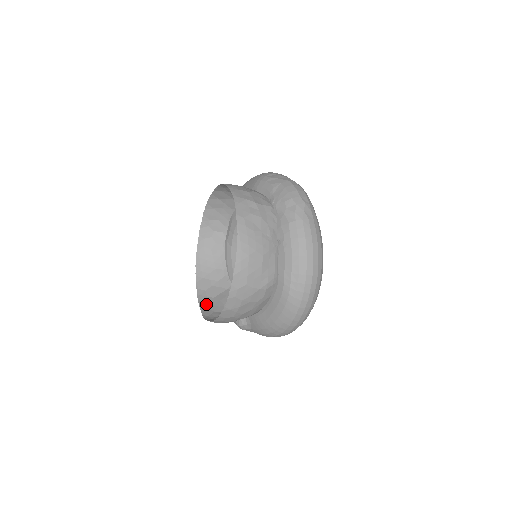
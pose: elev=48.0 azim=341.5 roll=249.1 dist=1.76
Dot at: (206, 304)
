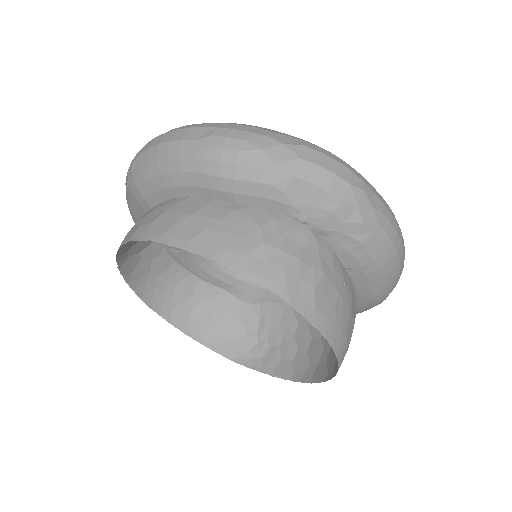
Dot at: (214, 339)
